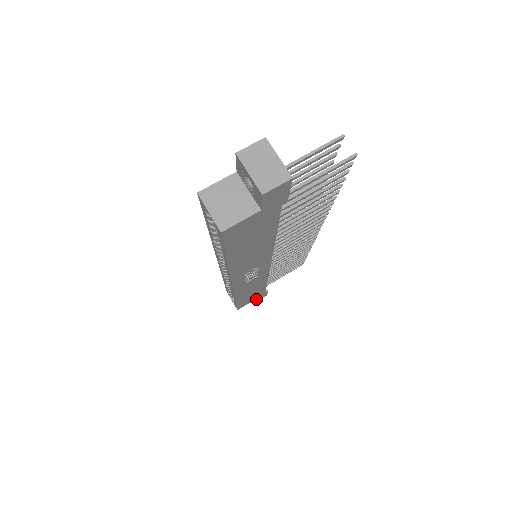
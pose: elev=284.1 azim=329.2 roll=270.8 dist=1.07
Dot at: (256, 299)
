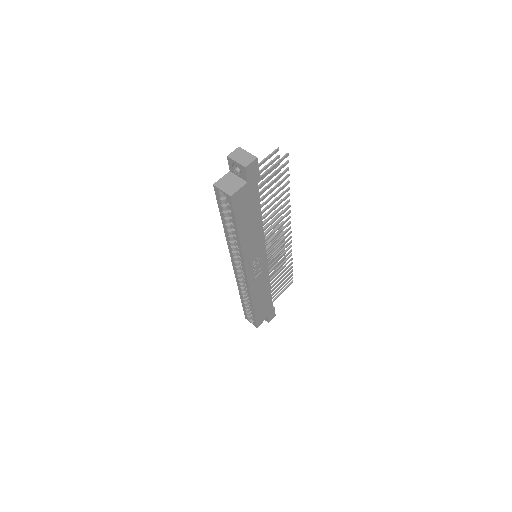
Dot at: (268, 317)
